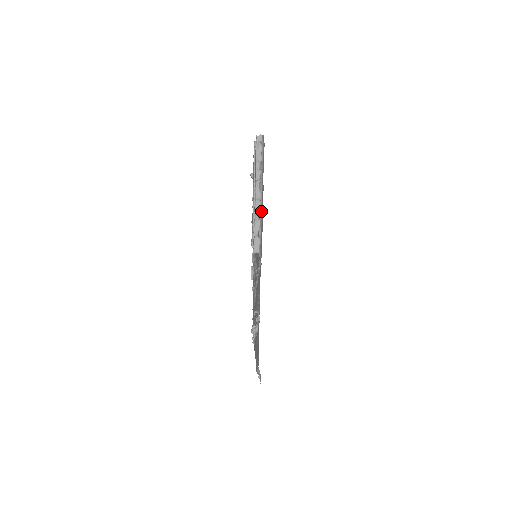
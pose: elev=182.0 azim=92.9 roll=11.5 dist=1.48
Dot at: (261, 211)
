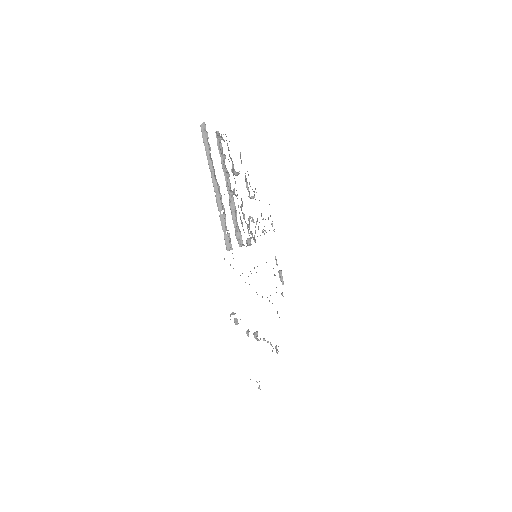
Dot at: occluded
